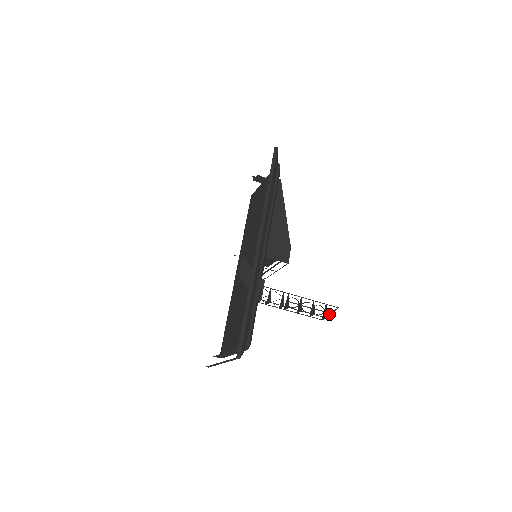
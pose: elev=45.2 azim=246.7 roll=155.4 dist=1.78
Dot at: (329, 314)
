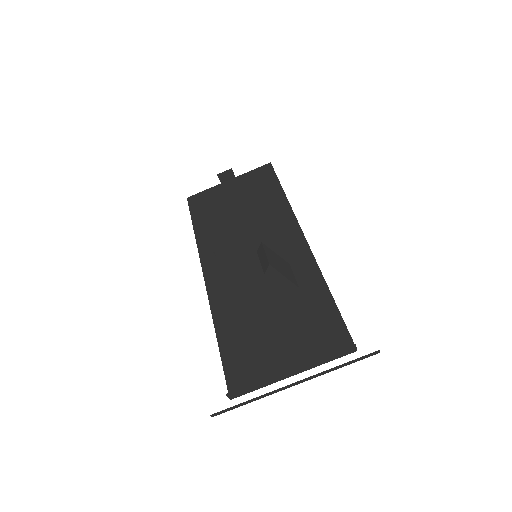
Dot at: occluded
